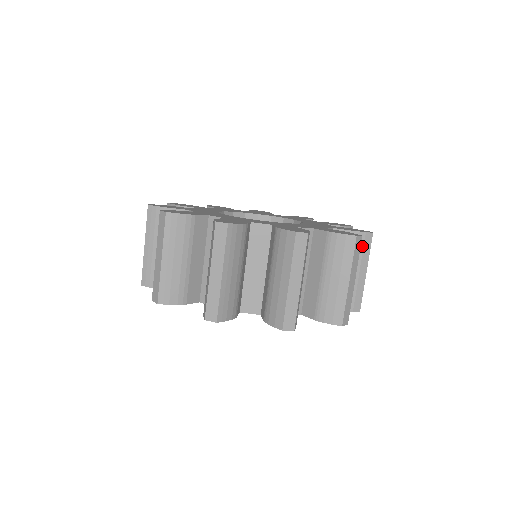
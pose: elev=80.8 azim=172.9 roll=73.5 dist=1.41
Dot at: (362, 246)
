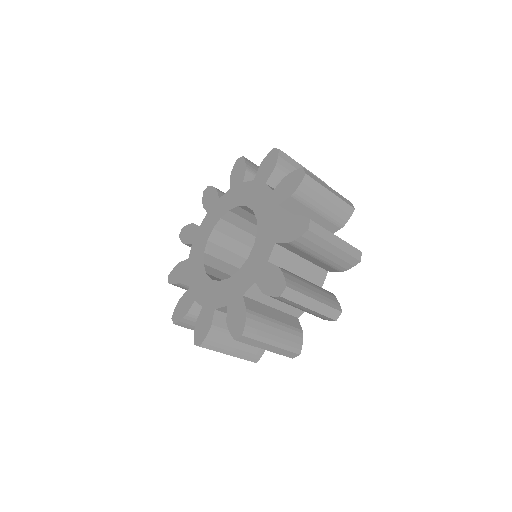
Dot at: (287, 163)
